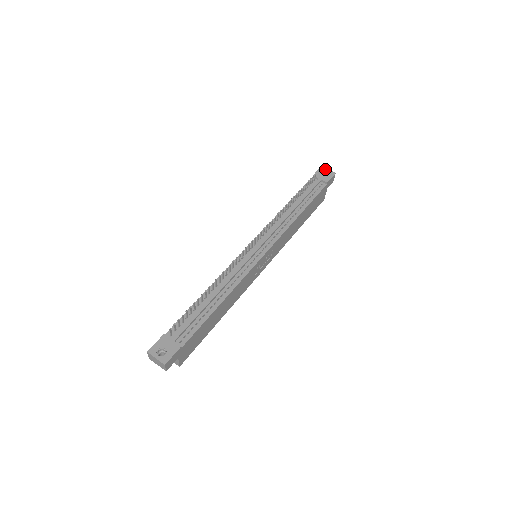
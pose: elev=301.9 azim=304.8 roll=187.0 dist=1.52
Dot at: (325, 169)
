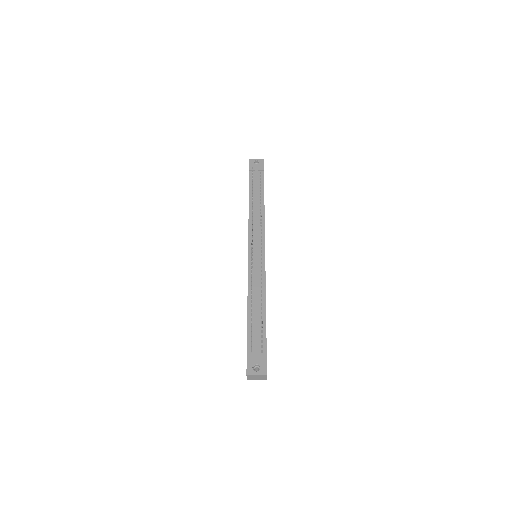
Dot at: (254, 160)
